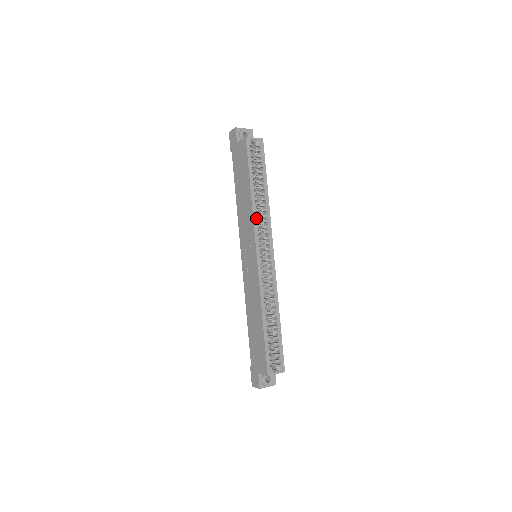
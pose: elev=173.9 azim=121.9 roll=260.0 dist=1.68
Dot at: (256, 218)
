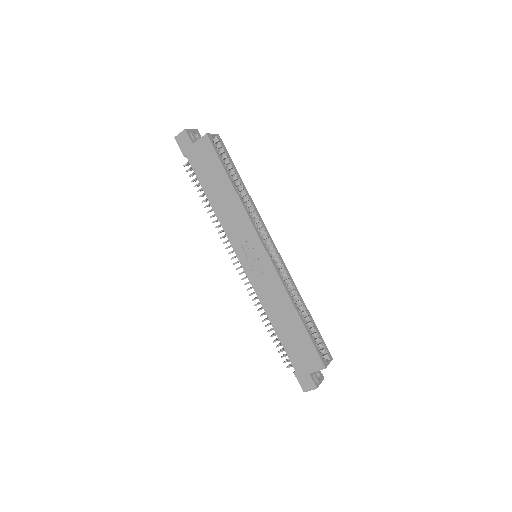
Dot at: (249, 214)
